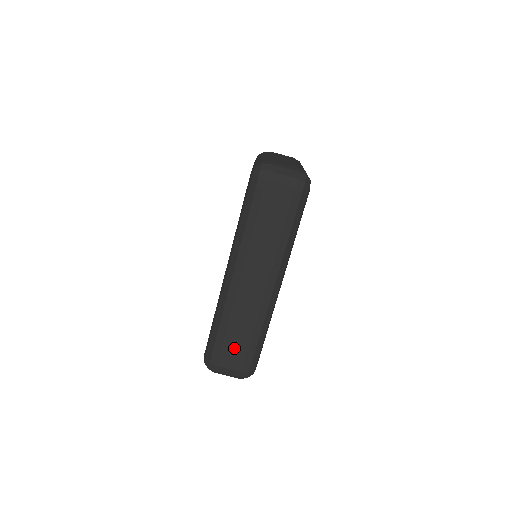
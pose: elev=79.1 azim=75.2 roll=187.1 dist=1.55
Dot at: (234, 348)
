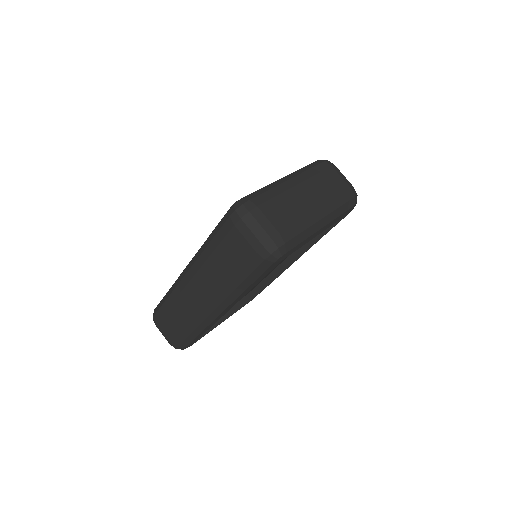
Dot at: (170, 324)
